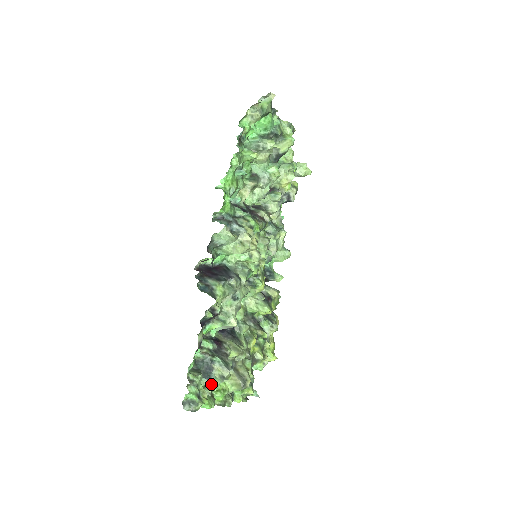
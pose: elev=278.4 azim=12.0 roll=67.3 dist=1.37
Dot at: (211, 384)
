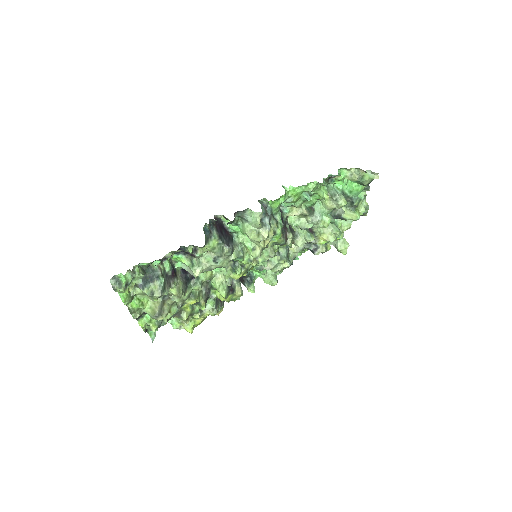
Dot at: (141, 288)
